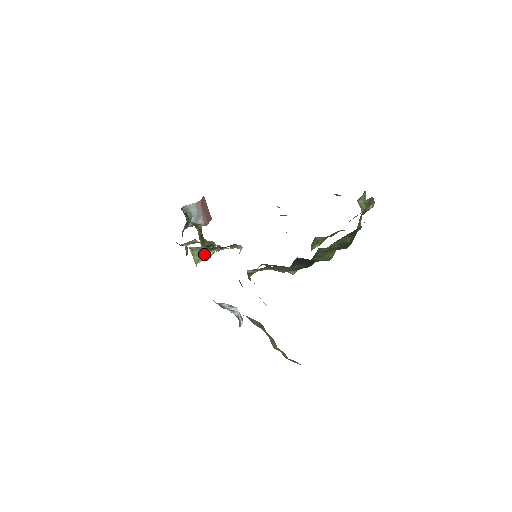
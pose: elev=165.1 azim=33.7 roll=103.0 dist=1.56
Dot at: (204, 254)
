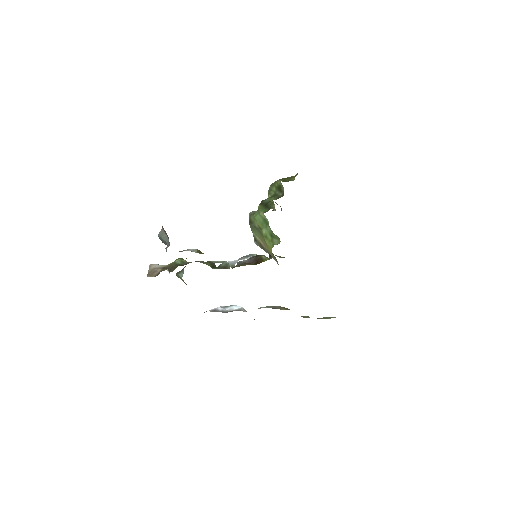
Dot at: occluded
